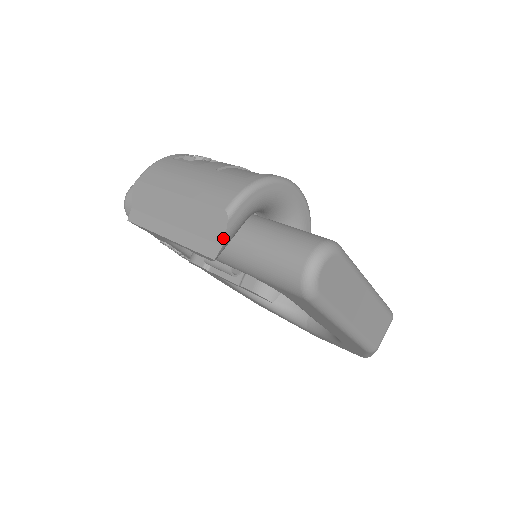
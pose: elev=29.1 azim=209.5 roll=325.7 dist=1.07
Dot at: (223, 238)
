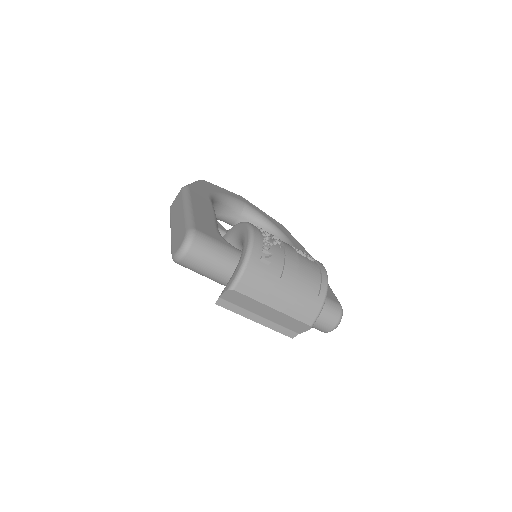
Dot at: (302, 332)
